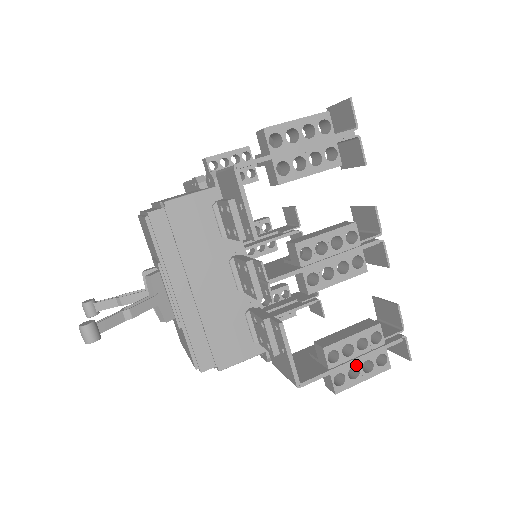
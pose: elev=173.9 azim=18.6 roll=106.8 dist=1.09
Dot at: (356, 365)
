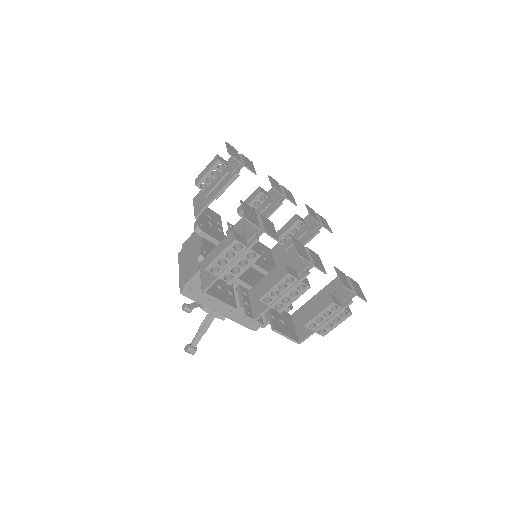
Dot at: occluded
